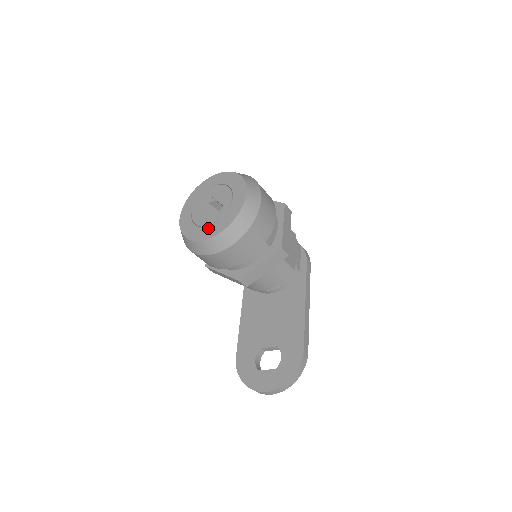
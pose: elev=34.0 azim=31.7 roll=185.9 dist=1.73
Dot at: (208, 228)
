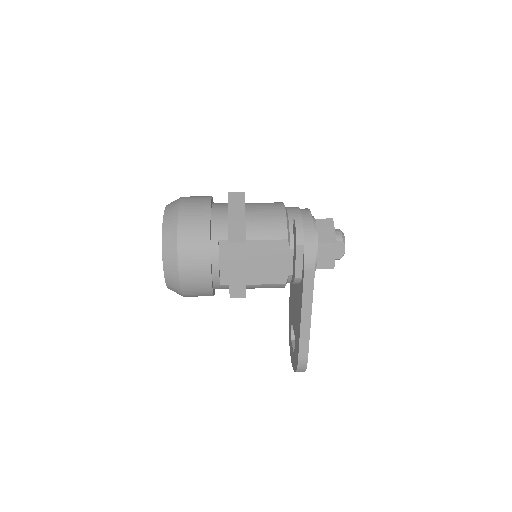
Dot at: occluded
